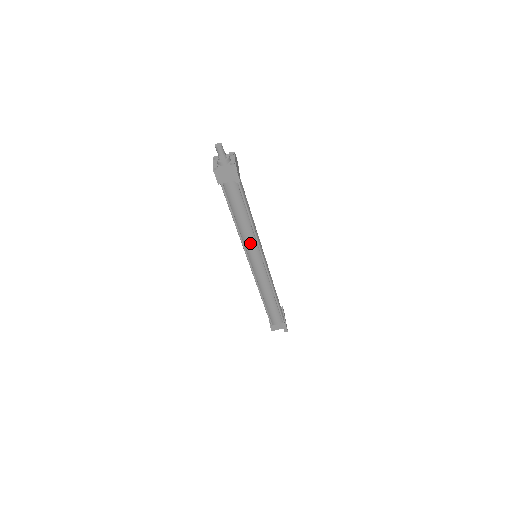
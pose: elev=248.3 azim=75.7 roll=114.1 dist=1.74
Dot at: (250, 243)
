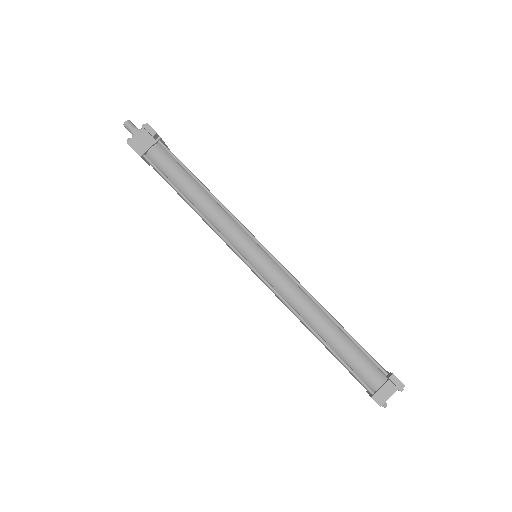
Dot at: (226, 225)
